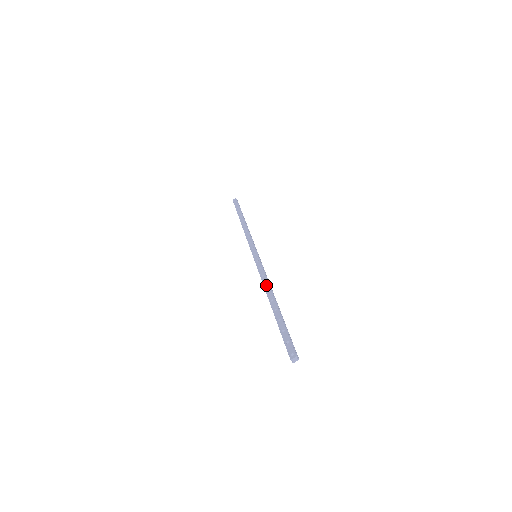
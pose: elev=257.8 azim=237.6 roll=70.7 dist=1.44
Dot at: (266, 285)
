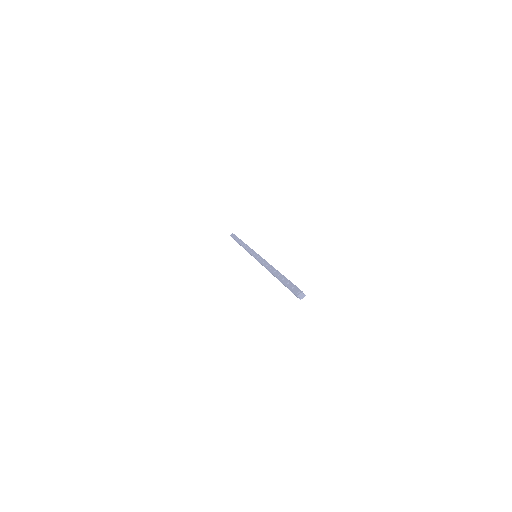
Dot at: (268, 266)
